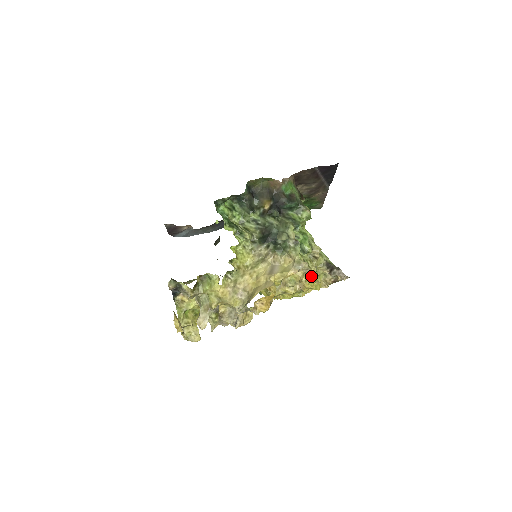
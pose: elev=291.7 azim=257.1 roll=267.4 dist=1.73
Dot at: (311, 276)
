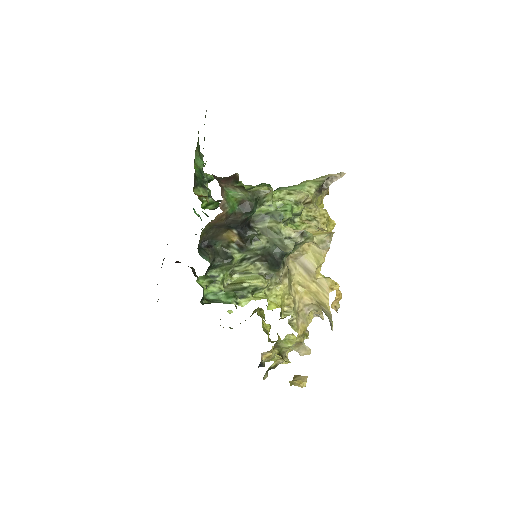
Dot at: (327, 223)
